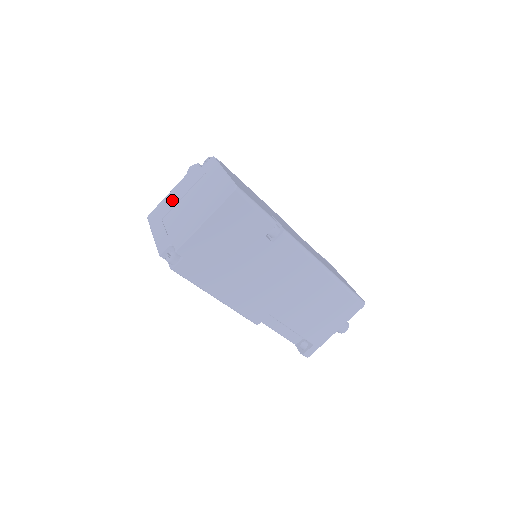
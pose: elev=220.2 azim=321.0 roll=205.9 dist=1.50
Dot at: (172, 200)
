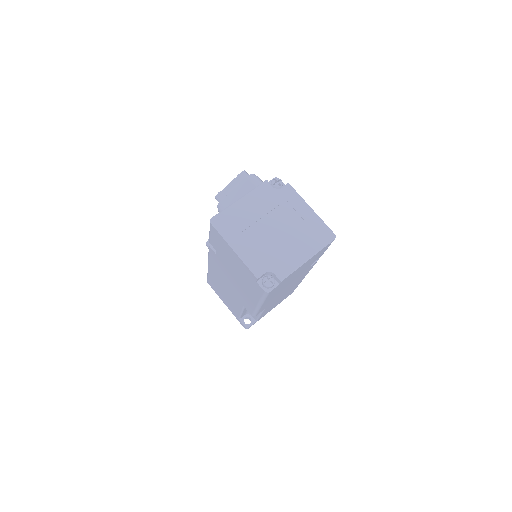
Dot at: (247, 214)
